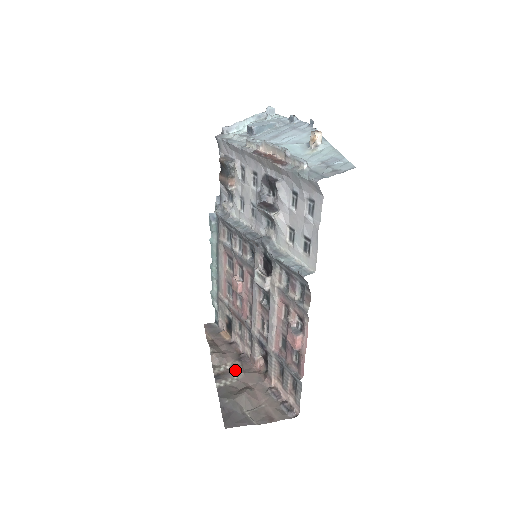
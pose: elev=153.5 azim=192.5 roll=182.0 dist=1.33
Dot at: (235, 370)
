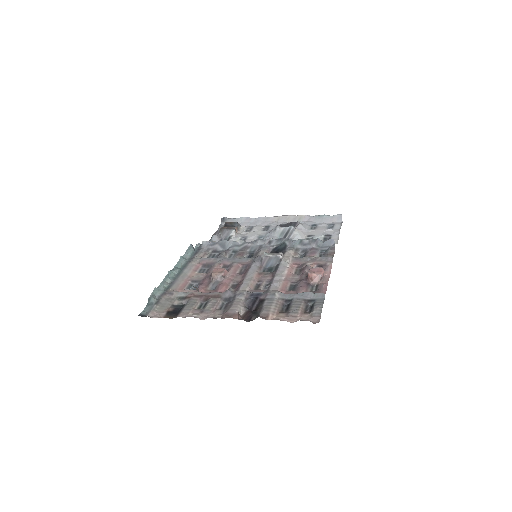
Dot at: occluded
